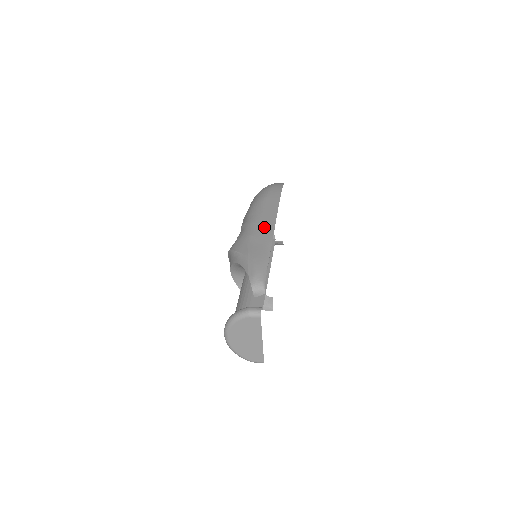
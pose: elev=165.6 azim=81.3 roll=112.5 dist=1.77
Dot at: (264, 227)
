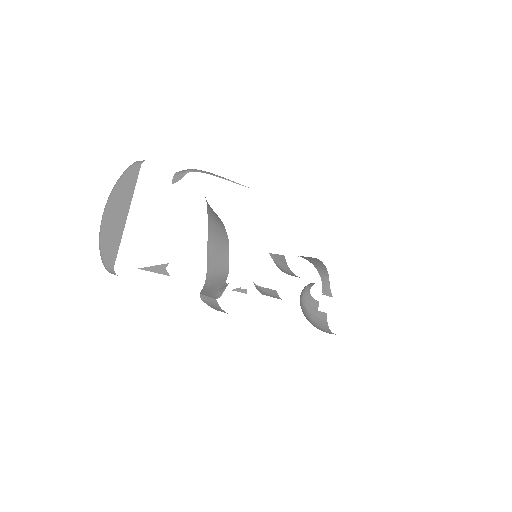
Dot at: occluded
